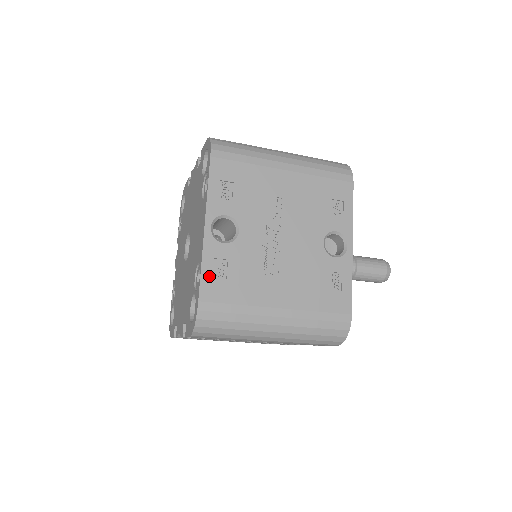
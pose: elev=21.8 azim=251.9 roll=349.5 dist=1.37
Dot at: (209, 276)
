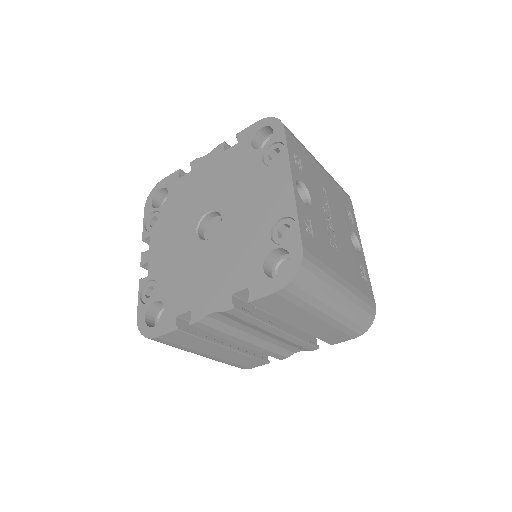
Dot at: (304, 228)
